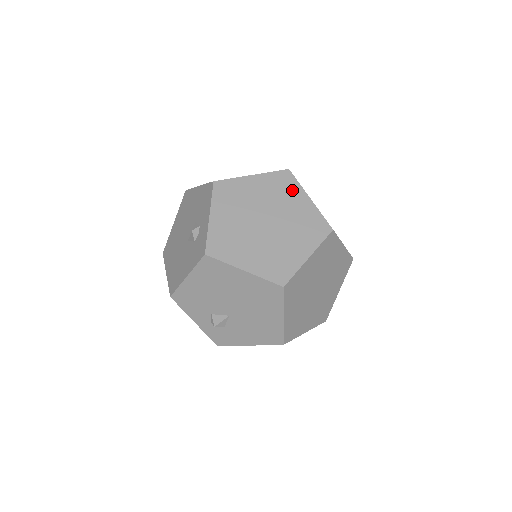
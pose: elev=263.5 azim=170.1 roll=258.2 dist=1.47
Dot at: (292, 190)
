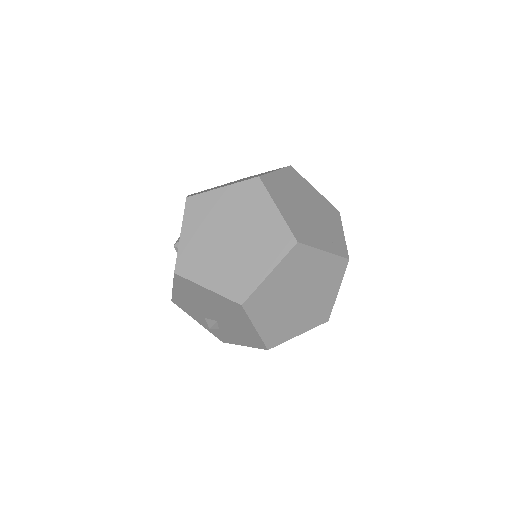
Dot at: (260, 200)
